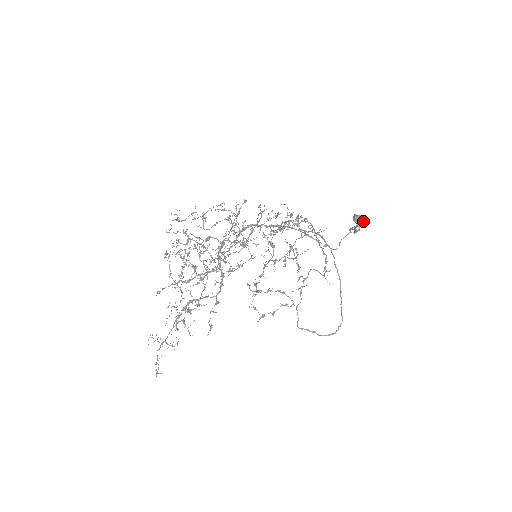
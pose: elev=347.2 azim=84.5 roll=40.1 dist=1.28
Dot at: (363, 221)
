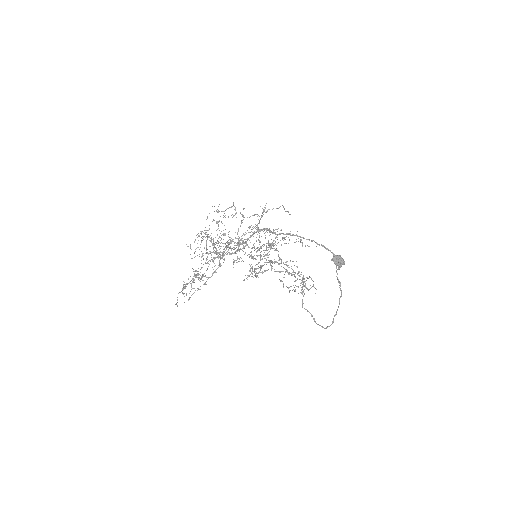
Dot at: (343, 263)
